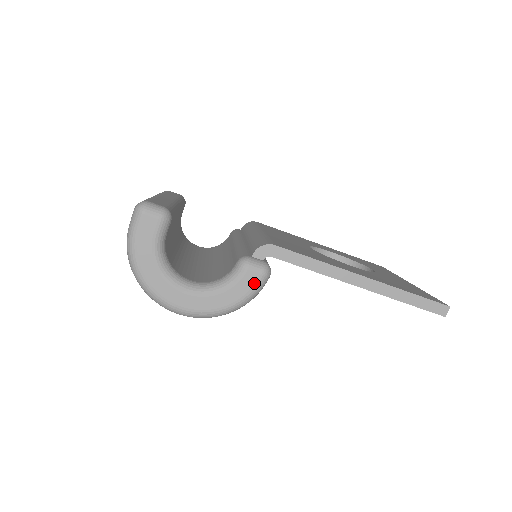
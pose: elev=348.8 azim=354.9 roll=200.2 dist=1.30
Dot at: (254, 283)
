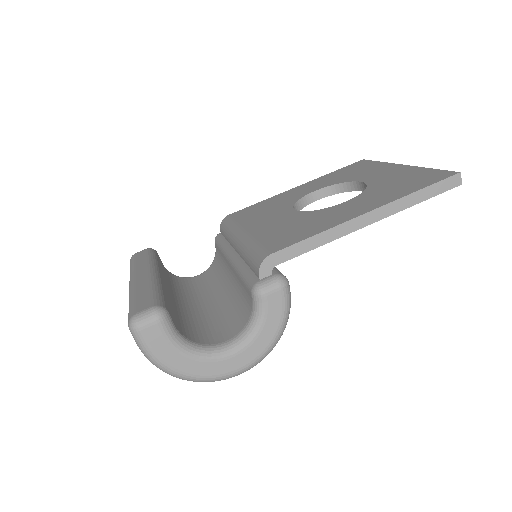
Dot at: (281, 301)
